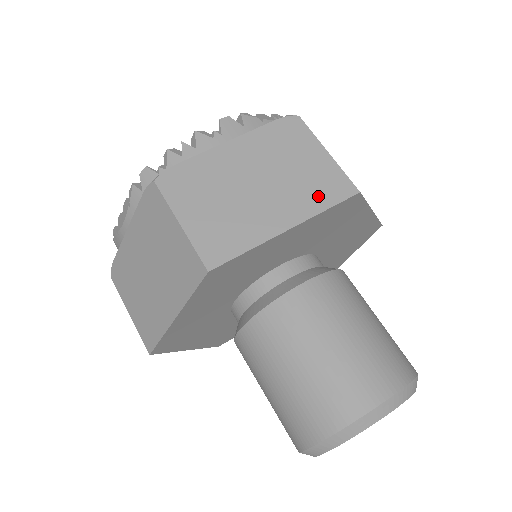
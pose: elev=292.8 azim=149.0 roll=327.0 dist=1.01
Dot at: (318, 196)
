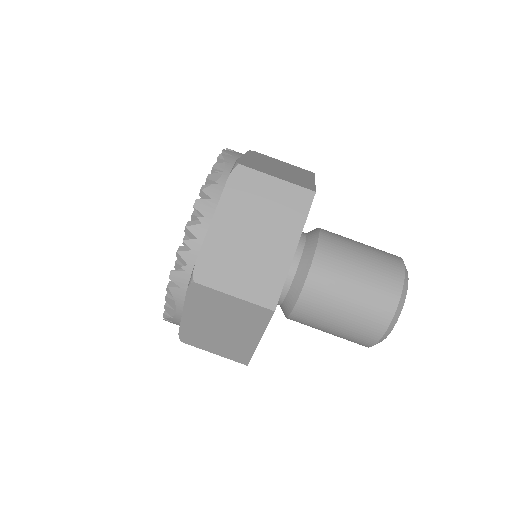
Dot at: (295, 214)
